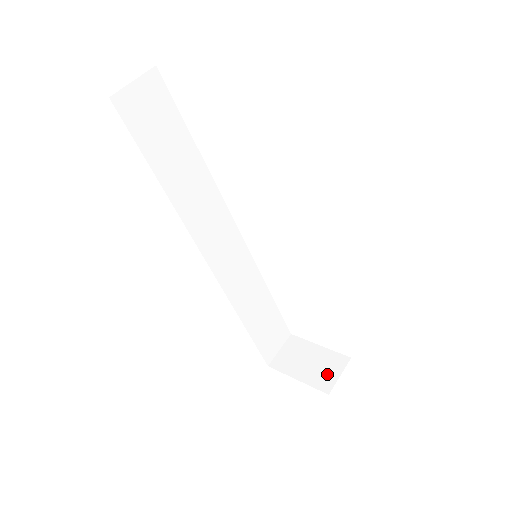
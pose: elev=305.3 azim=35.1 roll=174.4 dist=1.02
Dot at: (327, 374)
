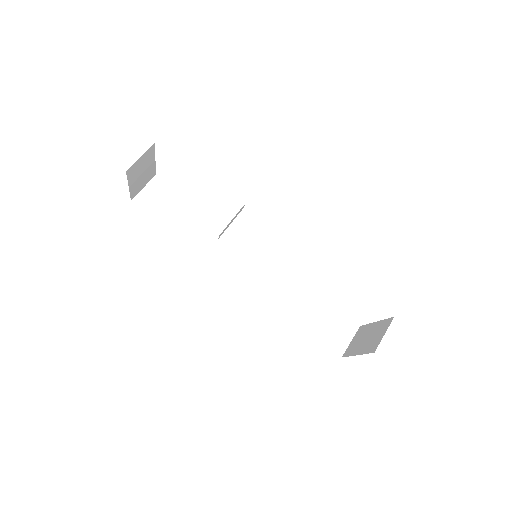
Dot at: (376, 339)
